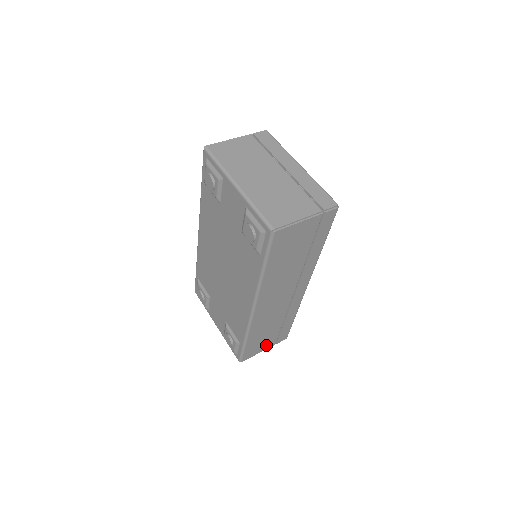
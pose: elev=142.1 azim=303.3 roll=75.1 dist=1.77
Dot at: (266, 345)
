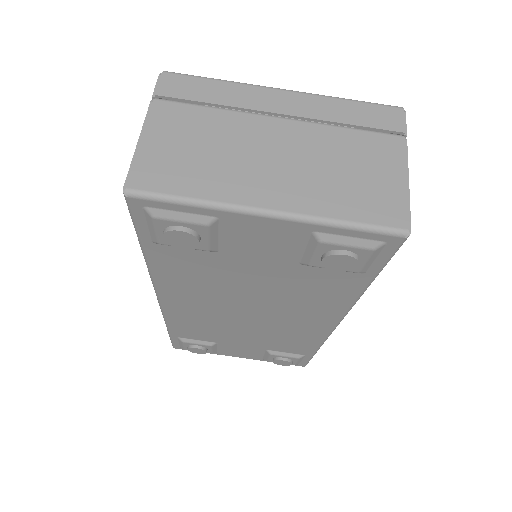
Dot at: occluded
